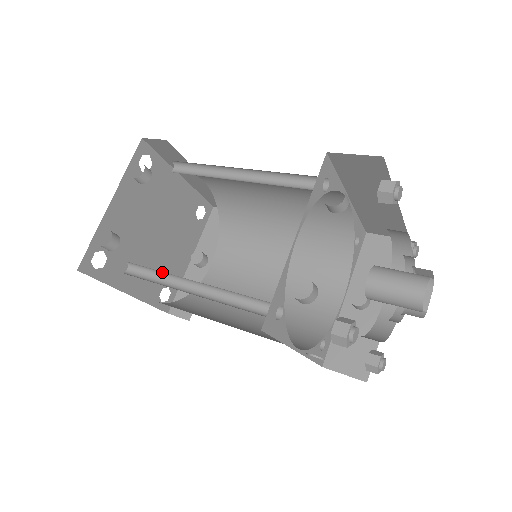
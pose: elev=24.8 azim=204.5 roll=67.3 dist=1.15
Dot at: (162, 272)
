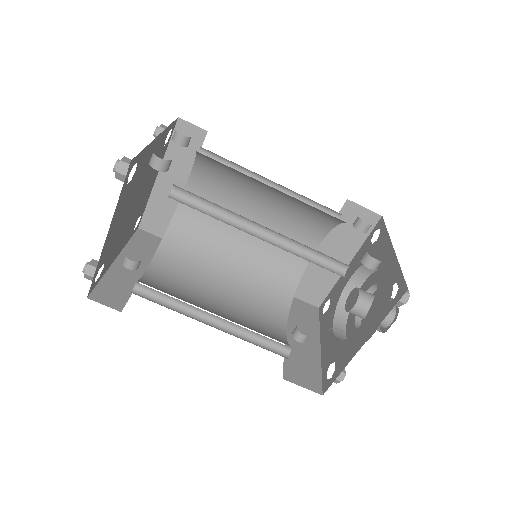
Dot at: (221, 212)
